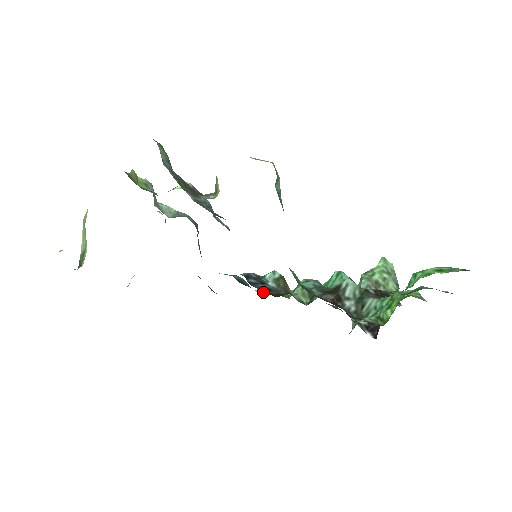
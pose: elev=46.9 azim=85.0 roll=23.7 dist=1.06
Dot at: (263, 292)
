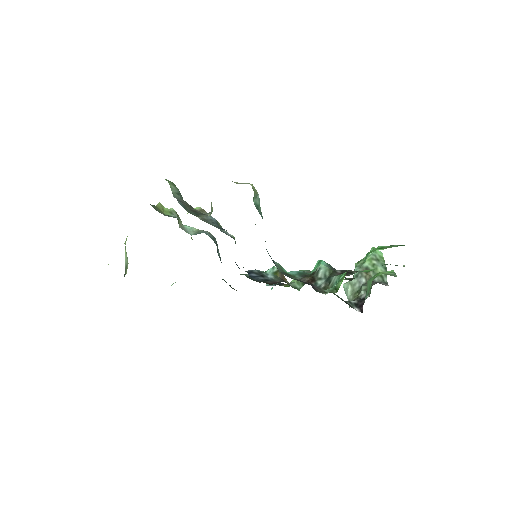
Dot at: (270, 285)
